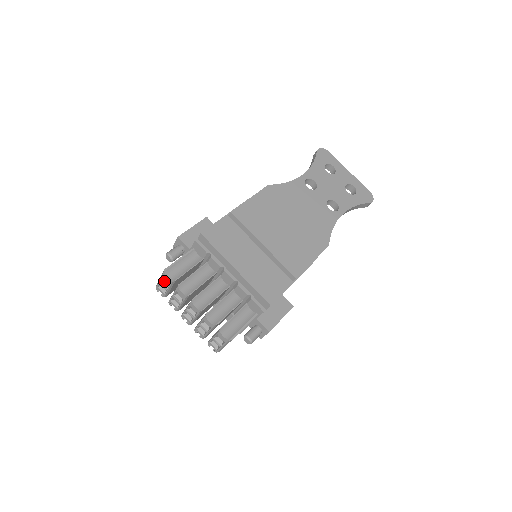
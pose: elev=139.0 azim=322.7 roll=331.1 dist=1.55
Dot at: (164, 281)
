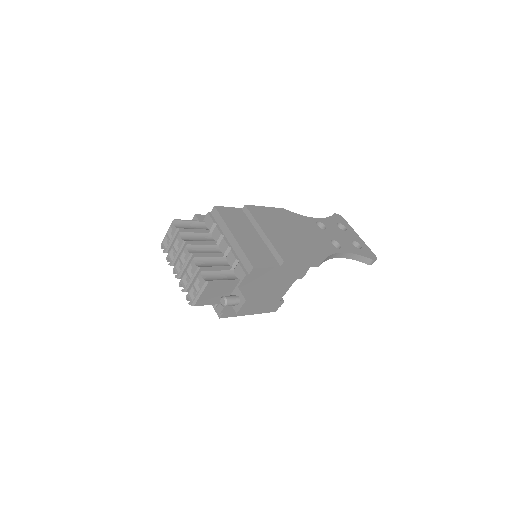
Dot at: (170, 234)
